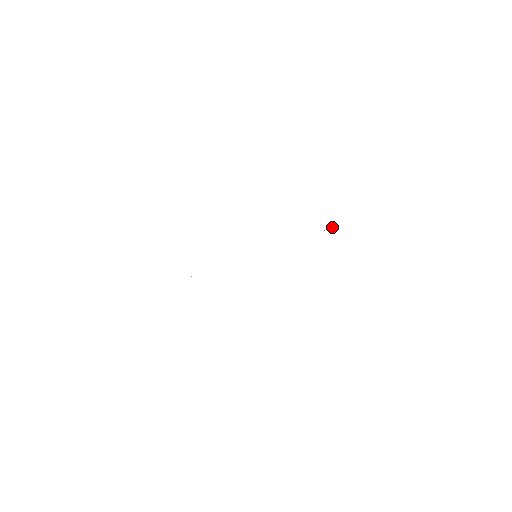
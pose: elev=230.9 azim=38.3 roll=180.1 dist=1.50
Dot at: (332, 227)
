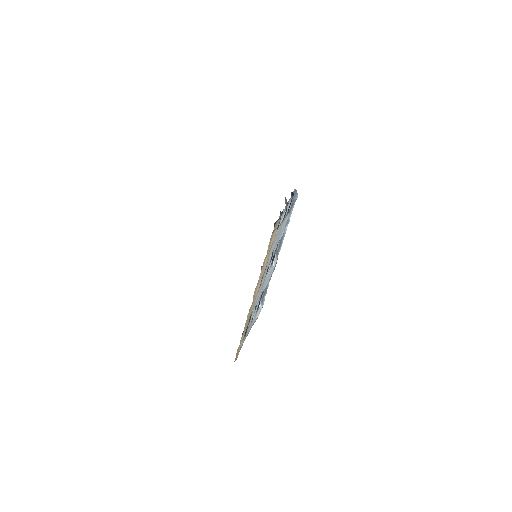
Dot at: (294, 194)
